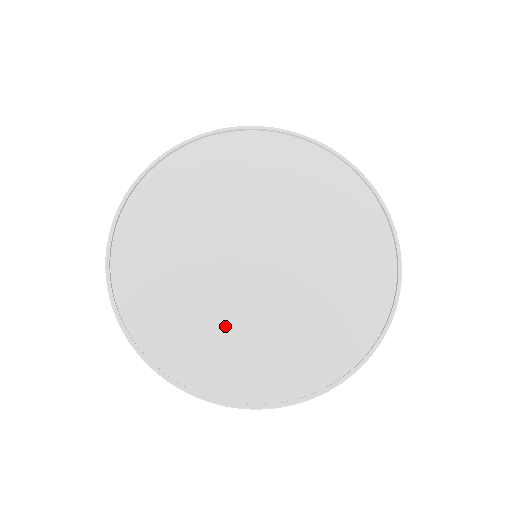
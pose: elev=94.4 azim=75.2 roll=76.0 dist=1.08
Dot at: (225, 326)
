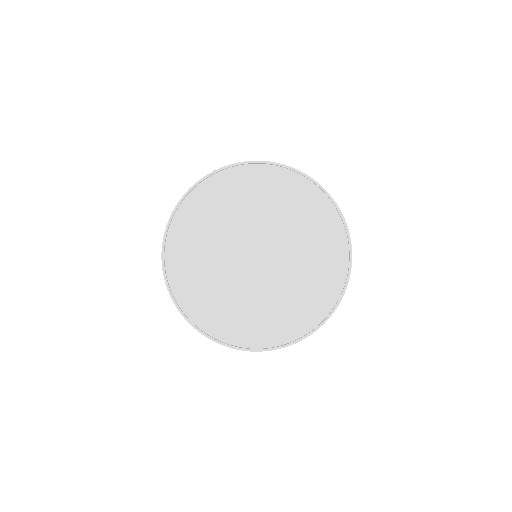
Dot at: (219, 292)
